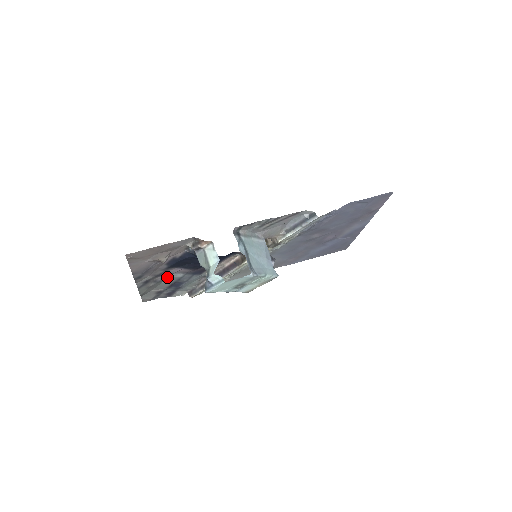
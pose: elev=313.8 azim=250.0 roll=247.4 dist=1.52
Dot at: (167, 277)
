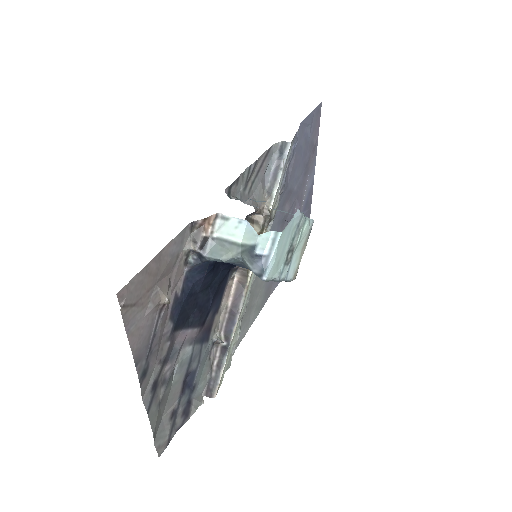
Dot at: (175, 364)
